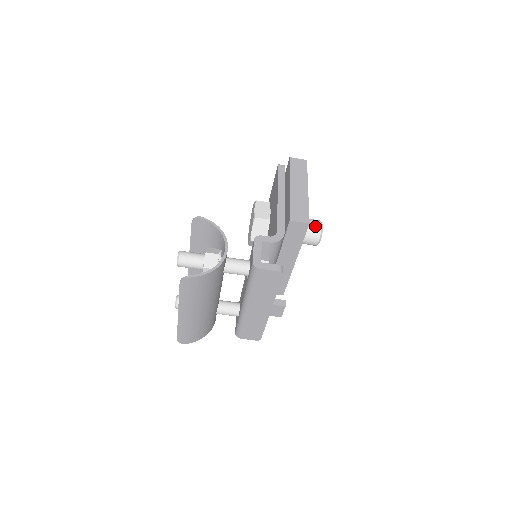
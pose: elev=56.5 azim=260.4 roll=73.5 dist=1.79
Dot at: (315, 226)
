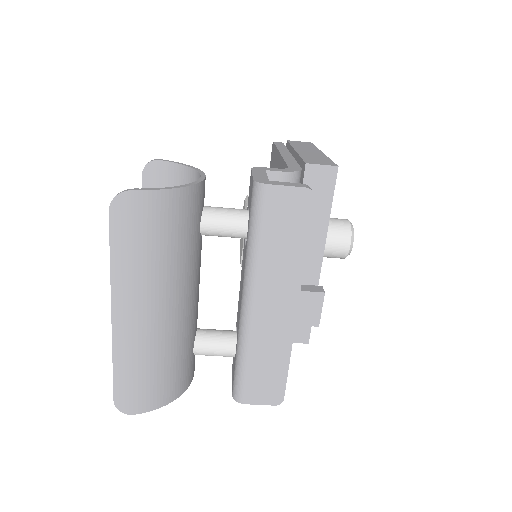
Dot at: (341, 222)
